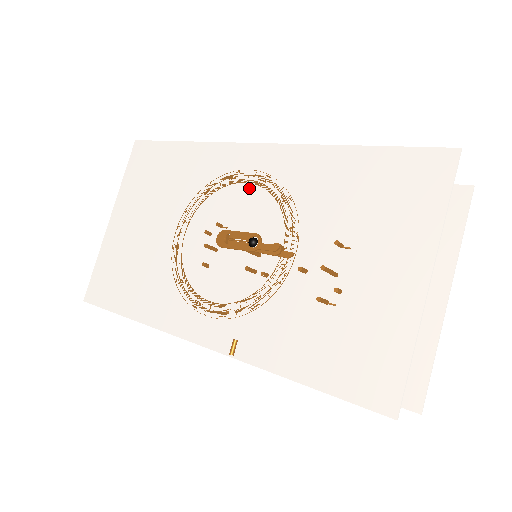
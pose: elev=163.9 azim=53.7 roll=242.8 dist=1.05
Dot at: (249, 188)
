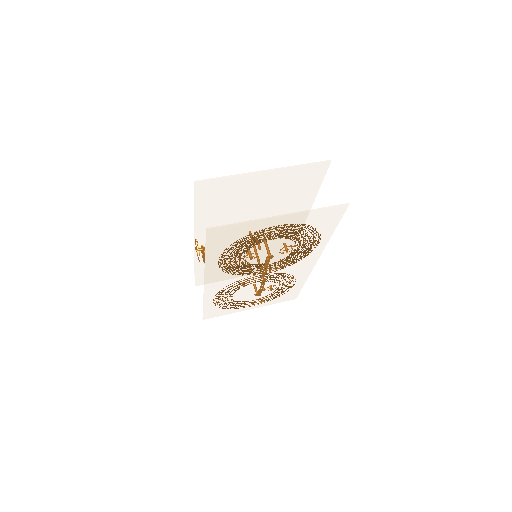
Dot at: occluded
